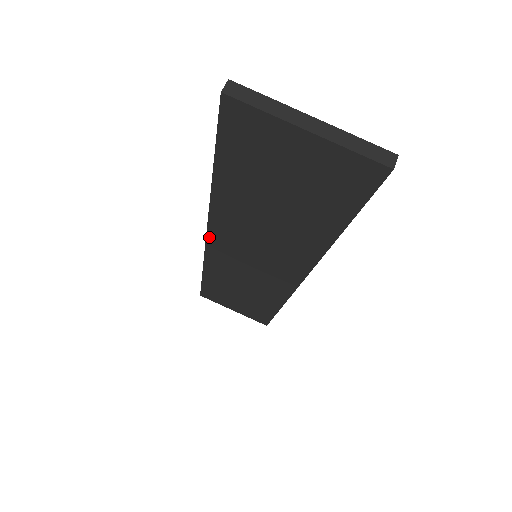
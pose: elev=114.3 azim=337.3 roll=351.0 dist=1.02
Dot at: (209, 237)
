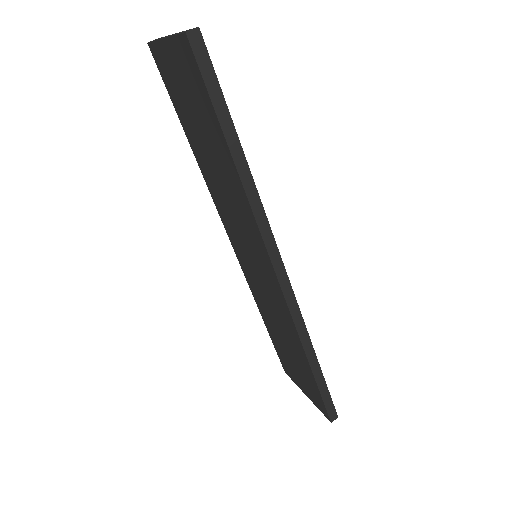
Dot at: (230, 238)
